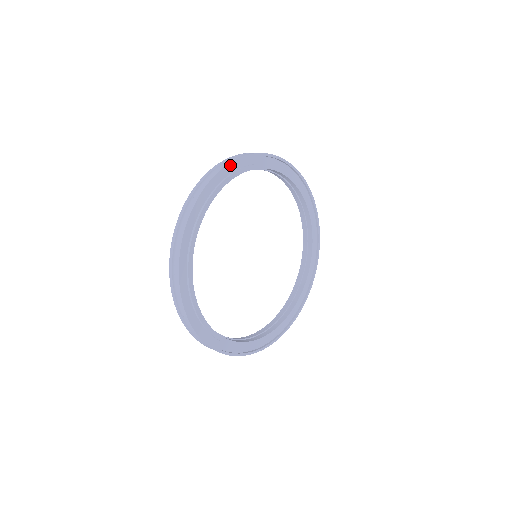
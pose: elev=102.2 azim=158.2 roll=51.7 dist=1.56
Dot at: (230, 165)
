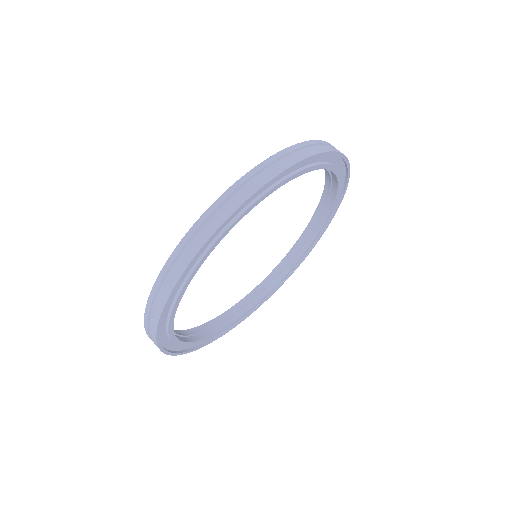
Dot at: (306, 160)
